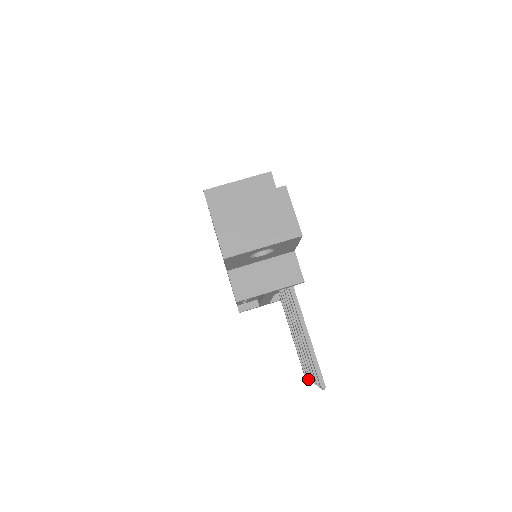
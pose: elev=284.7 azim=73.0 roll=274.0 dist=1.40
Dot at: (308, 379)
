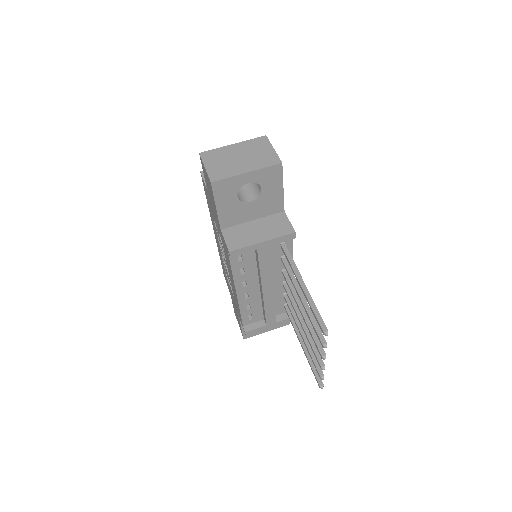
Dot at: (320, 376)
